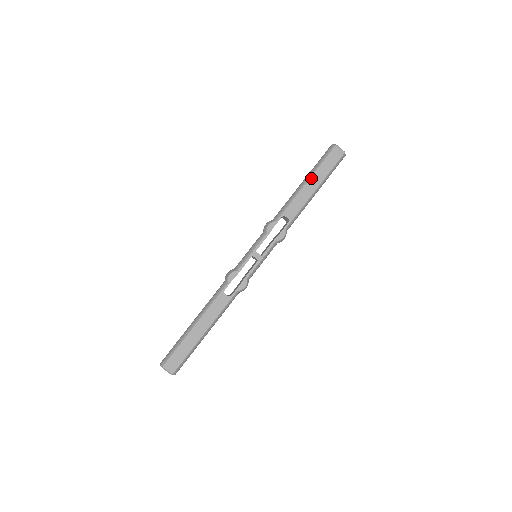
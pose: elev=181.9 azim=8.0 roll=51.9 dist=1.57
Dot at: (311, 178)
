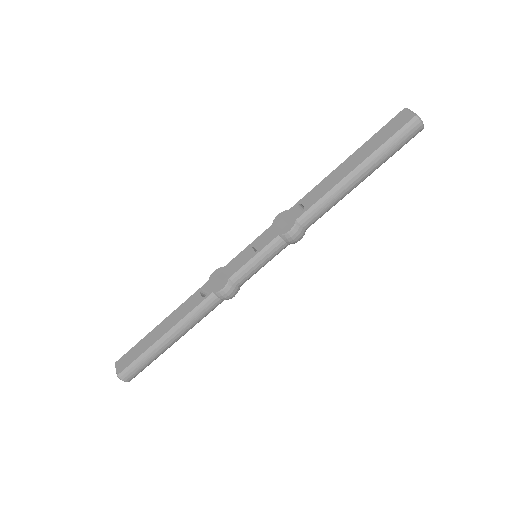
Dot at: (353, 154)
